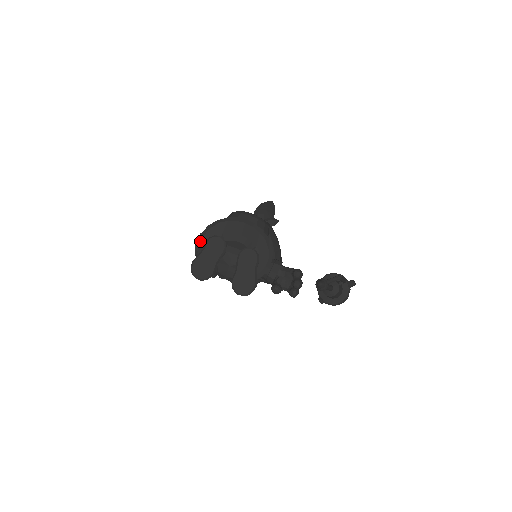
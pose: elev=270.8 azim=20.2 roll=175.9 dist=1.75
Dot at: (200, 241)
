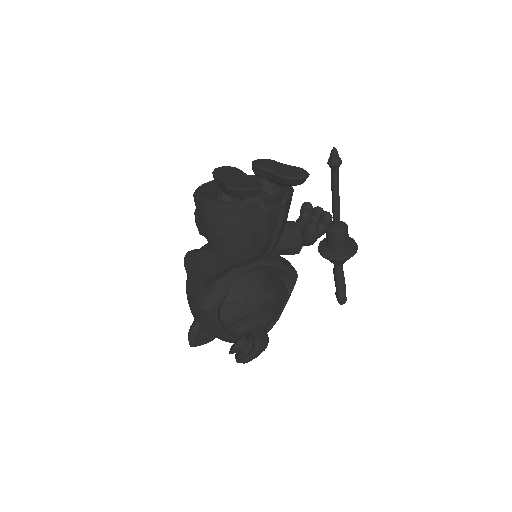
Dot at: (204, 201)
